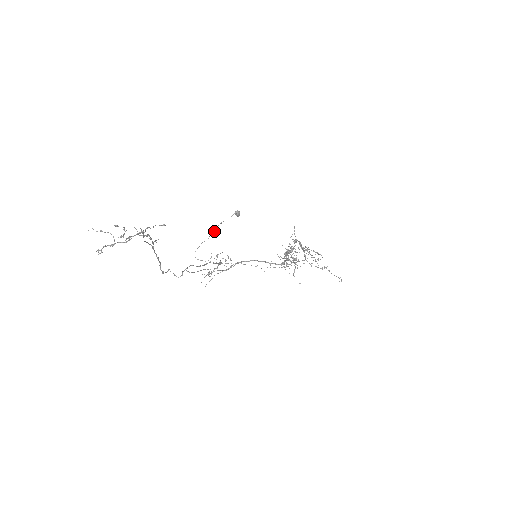
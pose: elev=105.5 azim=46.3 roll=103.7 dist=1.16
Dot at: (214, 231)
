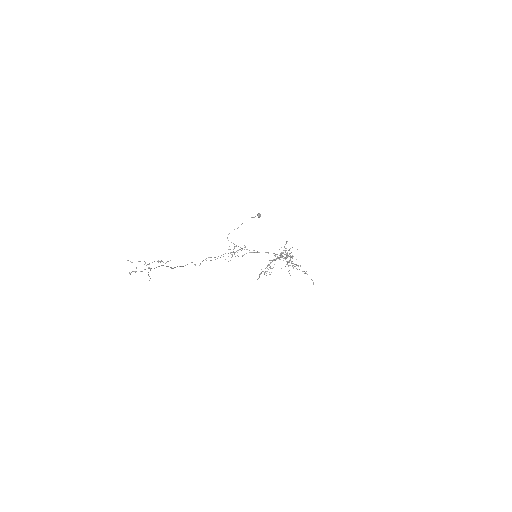
Dot at: occluded
